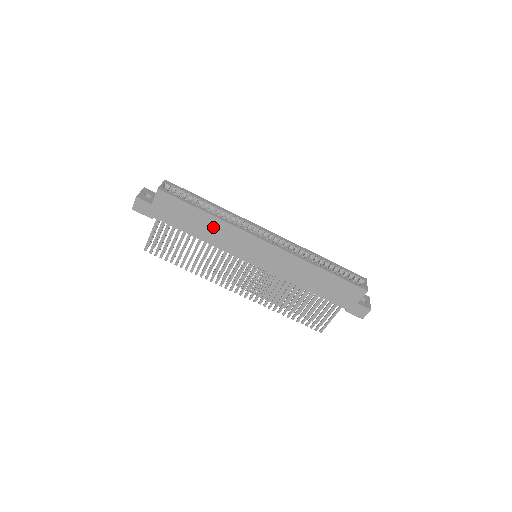
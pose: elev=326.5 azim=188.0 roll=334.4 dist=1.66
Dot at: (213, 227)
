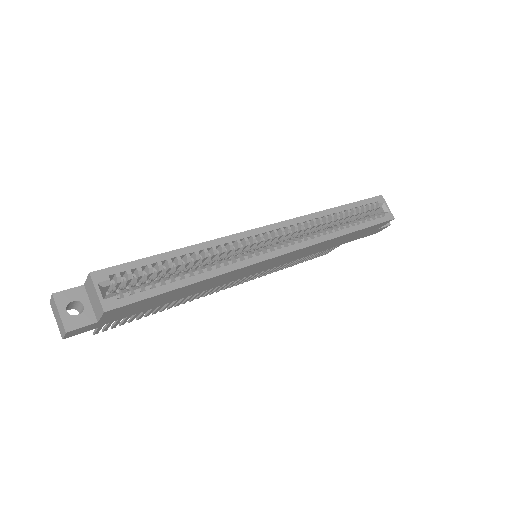
Dot at: (205, 284)
